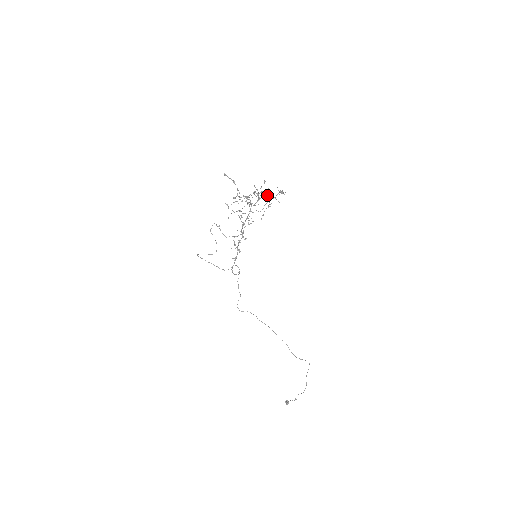
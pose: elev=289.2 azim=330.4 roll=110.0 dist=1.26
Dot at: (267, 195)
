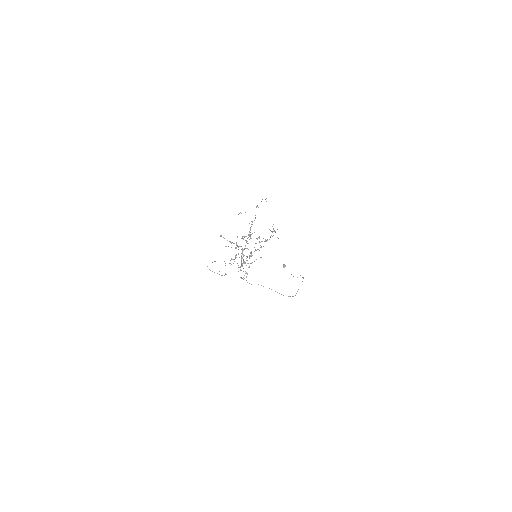
Dot at: occluded
